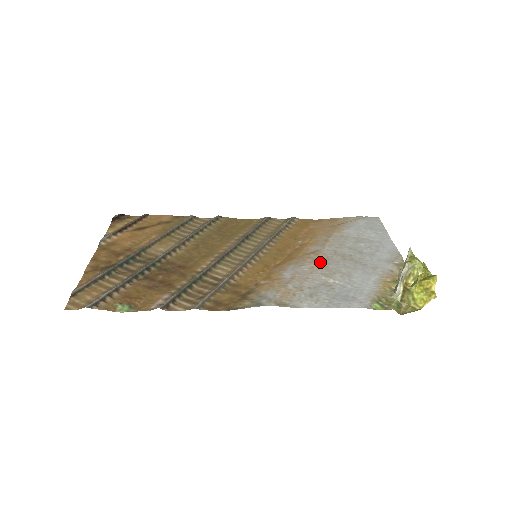
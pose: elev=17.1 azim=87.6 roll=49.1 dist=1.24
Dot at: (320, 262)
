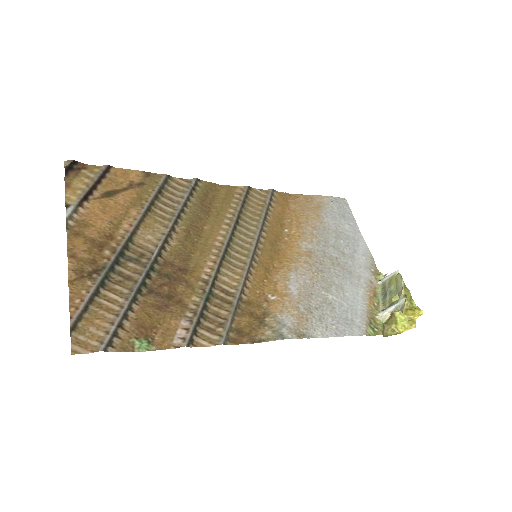
Dot at: (317, 270)
